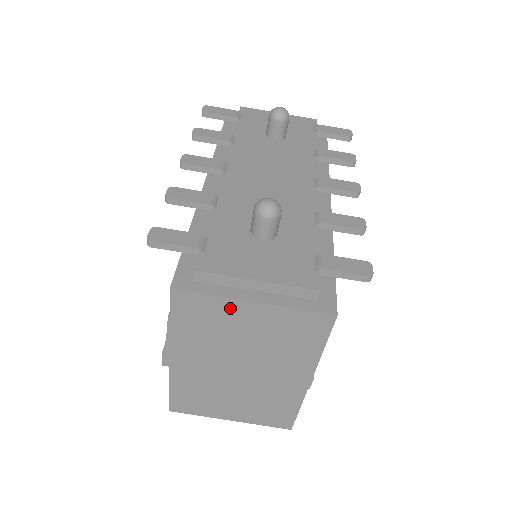
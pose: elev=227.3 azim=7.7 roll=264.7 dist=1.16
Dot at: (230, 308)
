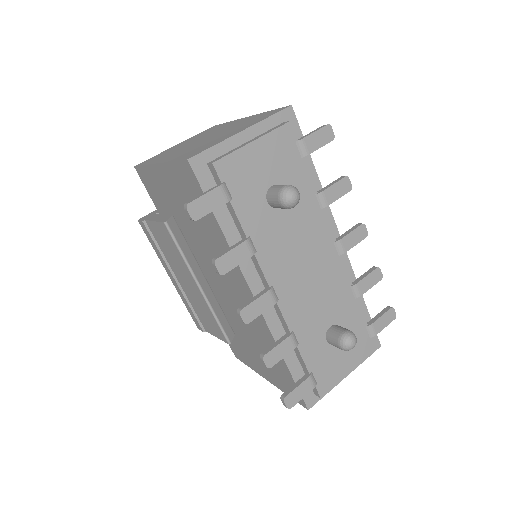
Dot at: occluded
